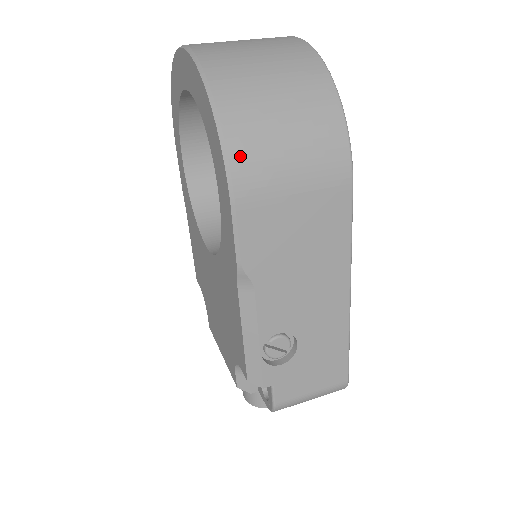
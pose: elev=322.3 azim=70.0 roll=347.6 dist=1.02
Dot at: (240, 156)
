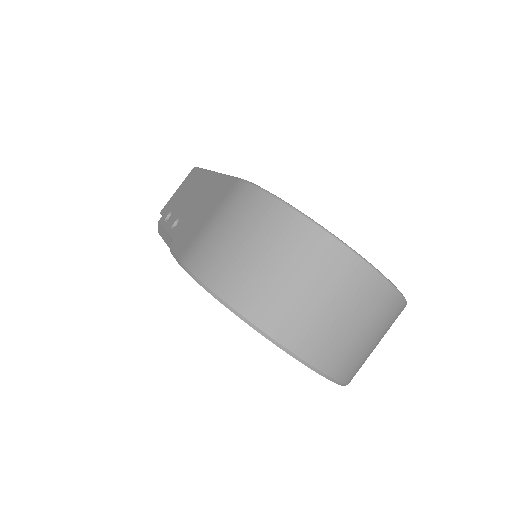
Dot at: occluded
